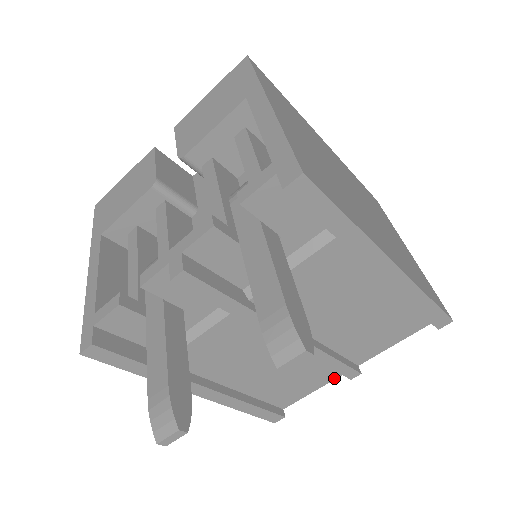
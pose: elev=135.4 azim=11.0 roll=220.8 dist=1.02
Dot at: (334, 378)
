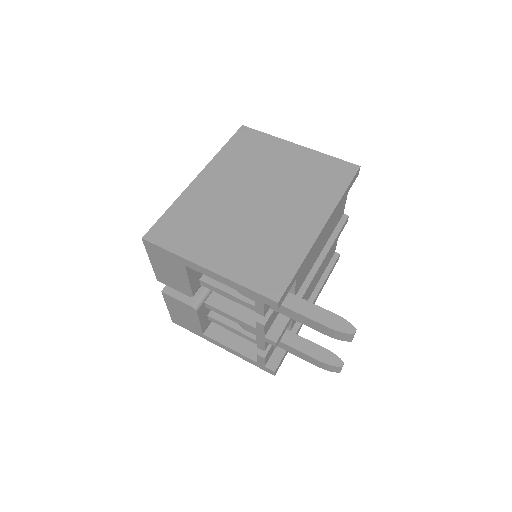
Dot at: occluded
